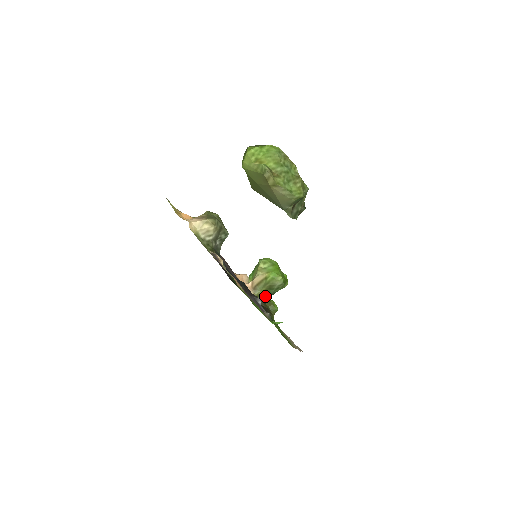
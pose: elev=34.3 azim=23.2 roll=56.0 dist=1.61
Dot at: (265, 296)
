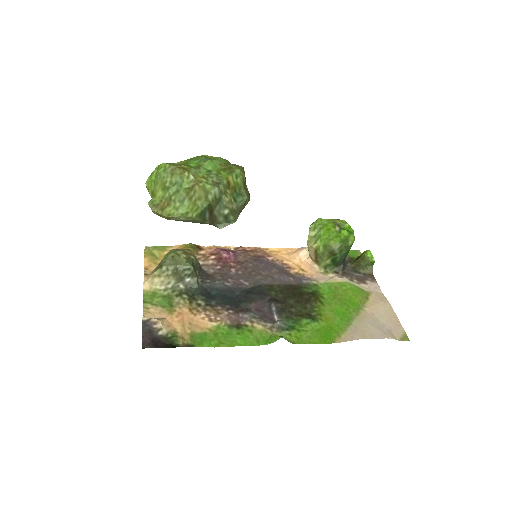
Dot at: (334, 263)
